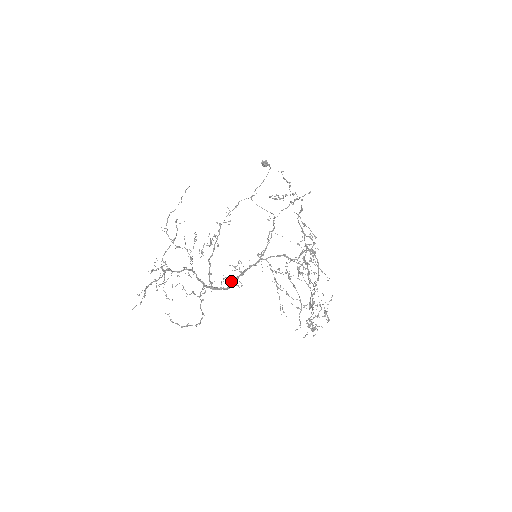
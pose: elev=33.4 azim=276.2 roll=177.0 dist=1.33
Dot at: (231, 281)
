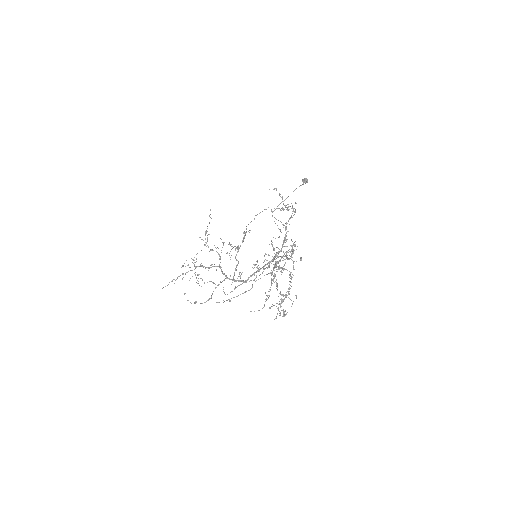
Dot at: (250, 276)
